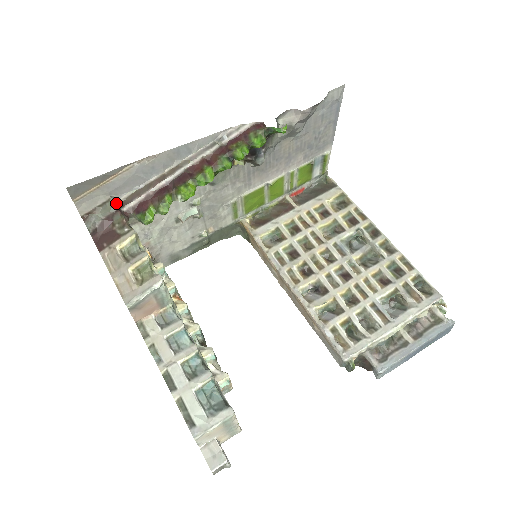
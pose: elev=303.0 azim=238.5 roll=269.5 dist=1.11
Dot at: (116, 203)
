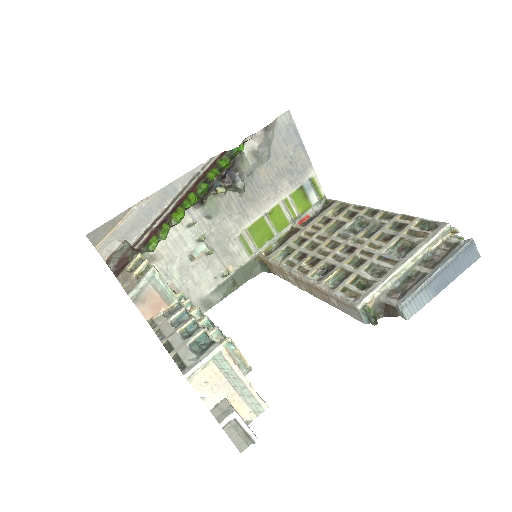
Dot at: occluded
